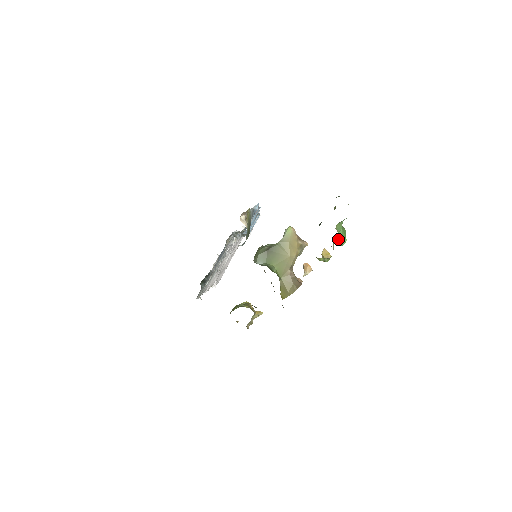
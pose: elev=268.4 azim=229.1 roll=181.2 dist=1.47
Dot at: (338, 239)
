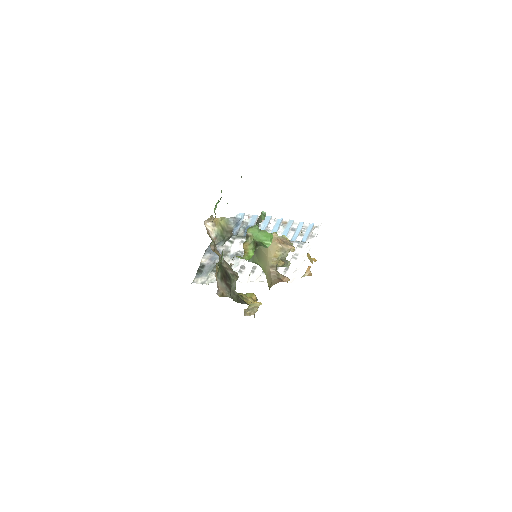
Dot at: (259, 242)
